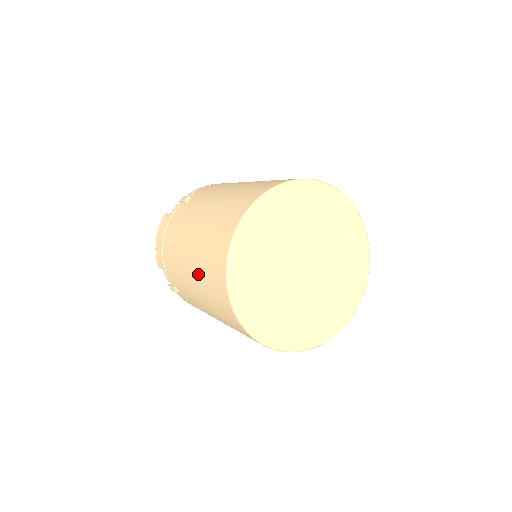
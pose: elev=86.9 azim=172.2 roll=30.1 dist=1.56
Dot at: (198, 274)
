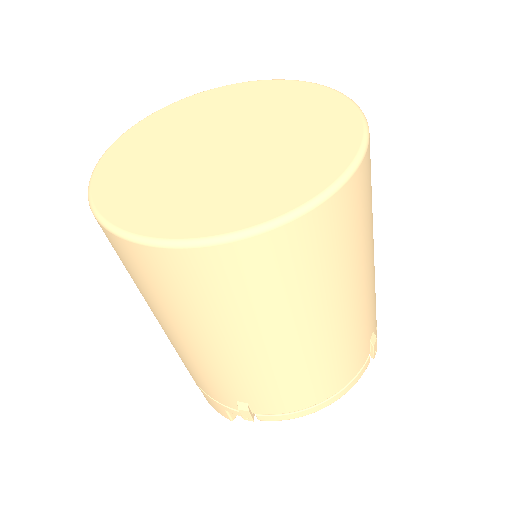
Dot at: occluded
